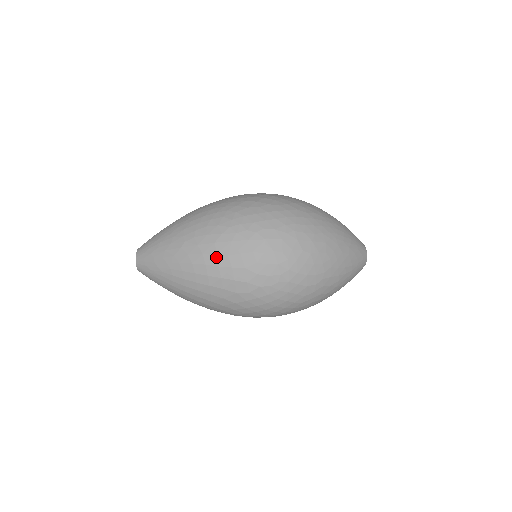
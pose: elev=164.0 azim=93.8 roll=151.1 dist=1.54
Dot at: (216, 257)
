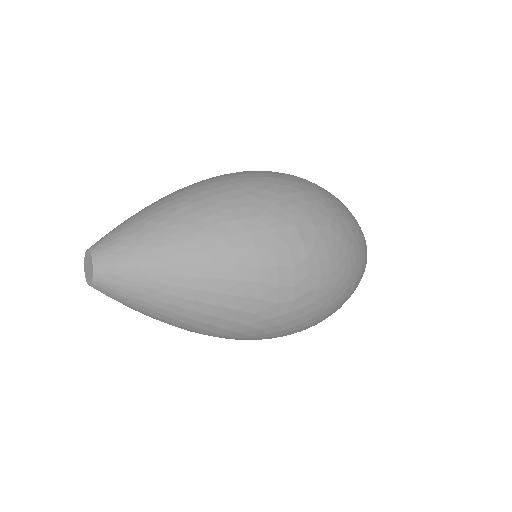
Dot at: (254, 252)
